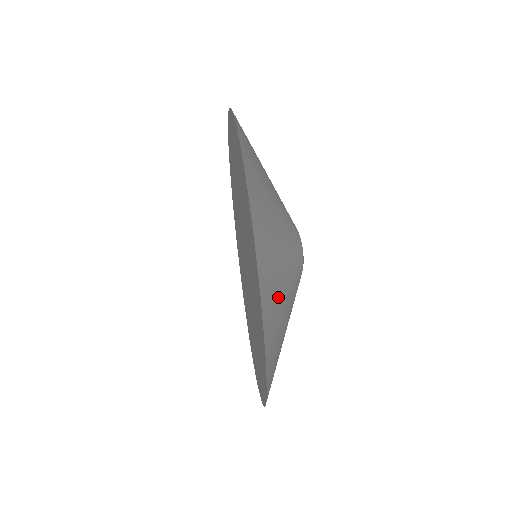
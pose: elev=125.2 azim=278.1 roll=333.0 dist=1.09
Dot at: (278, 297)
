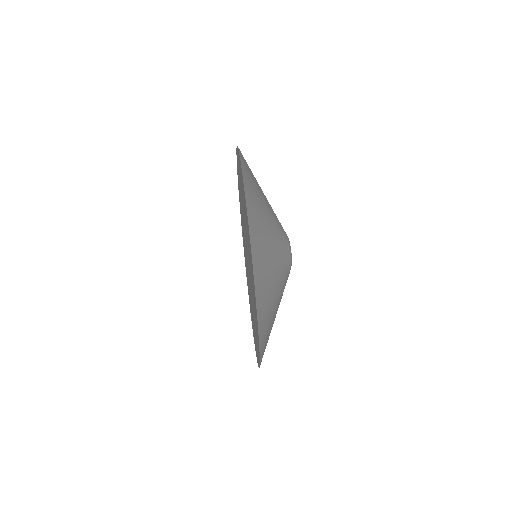
Dot at: (268, 283)
